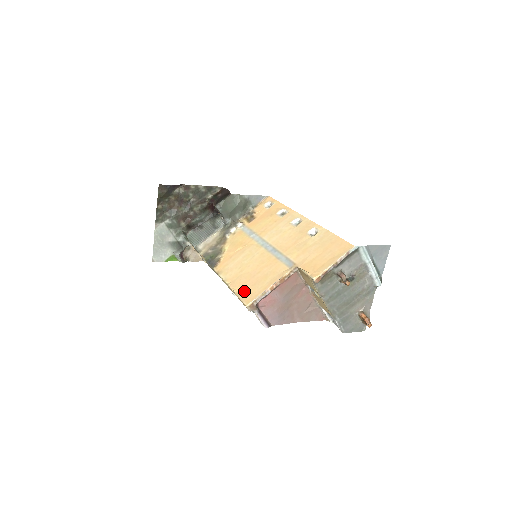
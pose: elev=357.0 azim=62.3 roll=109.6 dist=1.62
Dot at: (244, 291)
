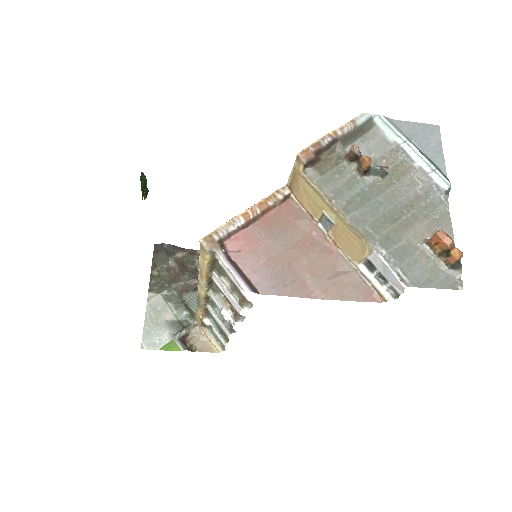
Dot at: occluded
